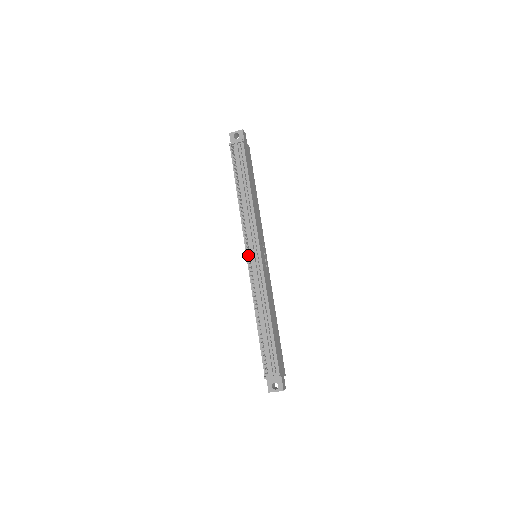
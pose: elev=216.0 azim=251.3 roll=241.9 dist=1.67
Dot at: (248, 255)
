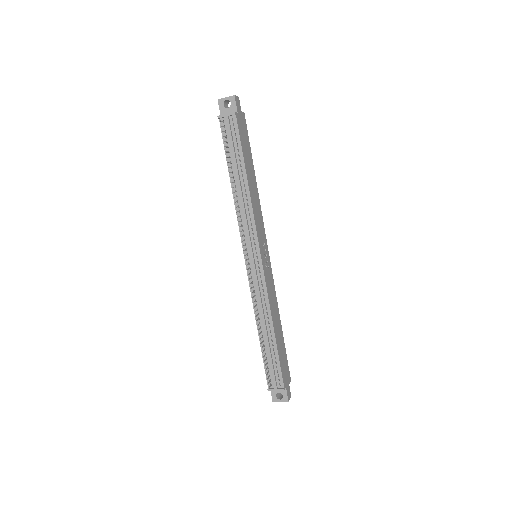
Dot at: (246, 260)
